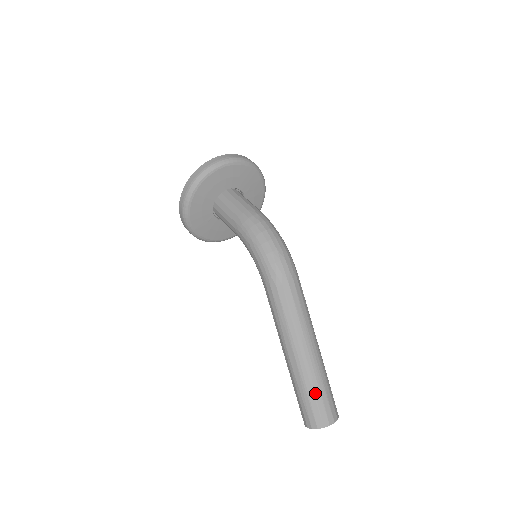
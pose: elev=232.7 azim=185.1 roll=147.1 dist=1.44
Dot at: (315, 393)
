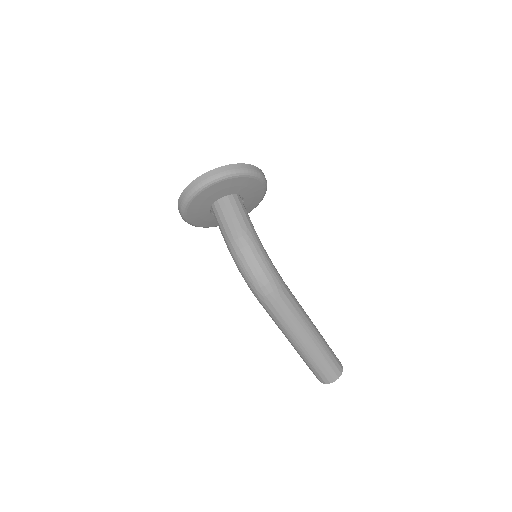
Dot at: (313, 366)
